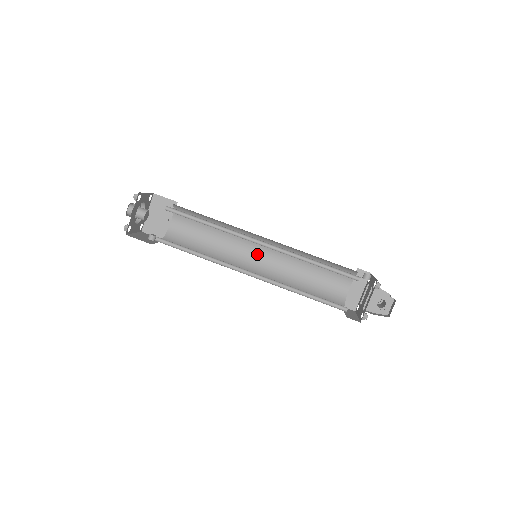
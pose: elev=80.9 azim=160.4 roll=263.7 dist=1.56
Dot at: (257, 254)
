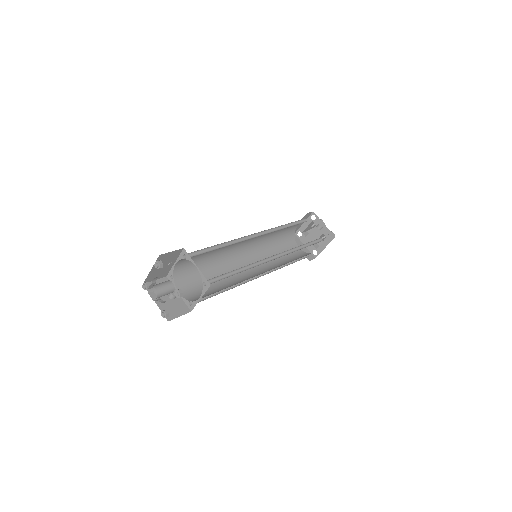
Dot at: (244, 243)
